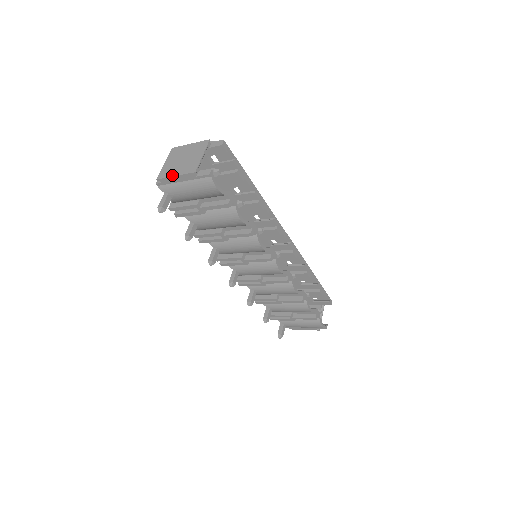
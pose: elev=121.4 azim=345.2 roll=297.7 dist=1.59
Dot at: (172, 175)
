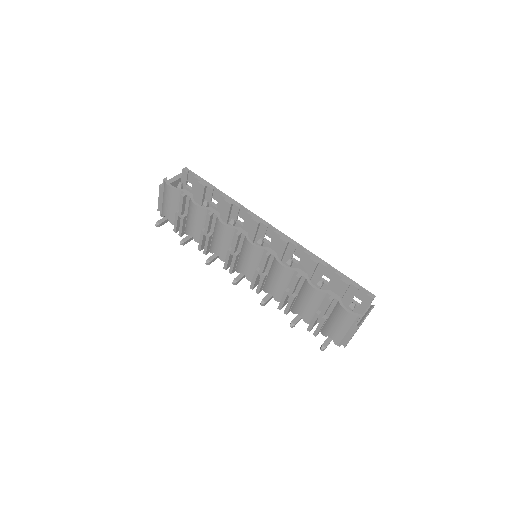
Dot at: (159, 200)
